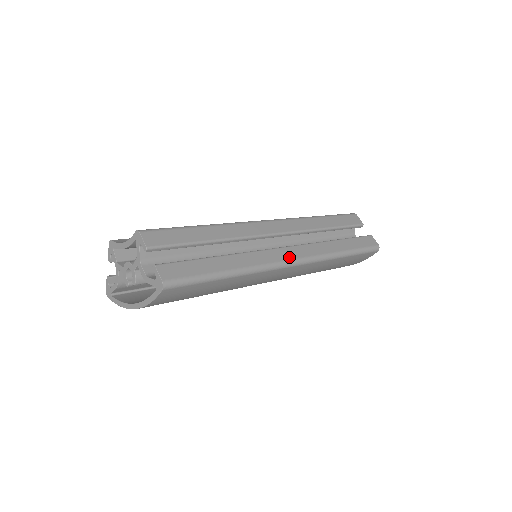
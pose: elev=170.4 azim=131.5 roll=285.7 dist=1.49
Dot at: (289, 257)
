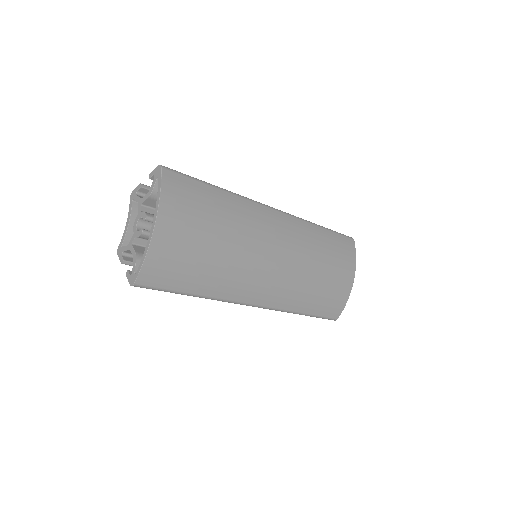
Dot at: occluded
